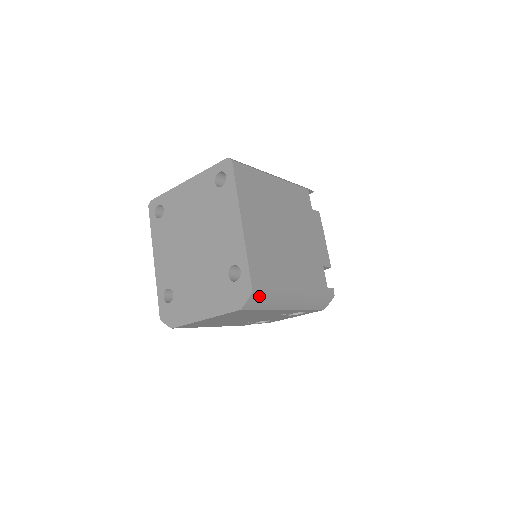
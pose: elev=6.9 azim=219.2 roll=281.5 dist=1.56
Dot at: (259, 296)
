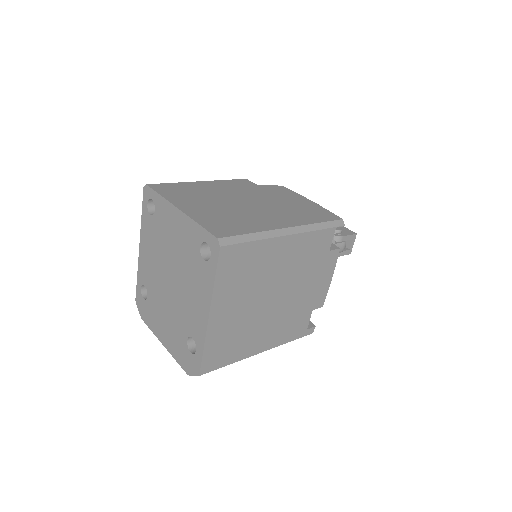
Dot at: (209, 371)
